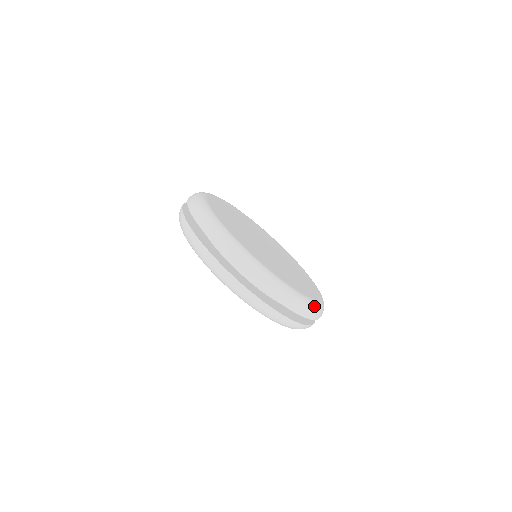
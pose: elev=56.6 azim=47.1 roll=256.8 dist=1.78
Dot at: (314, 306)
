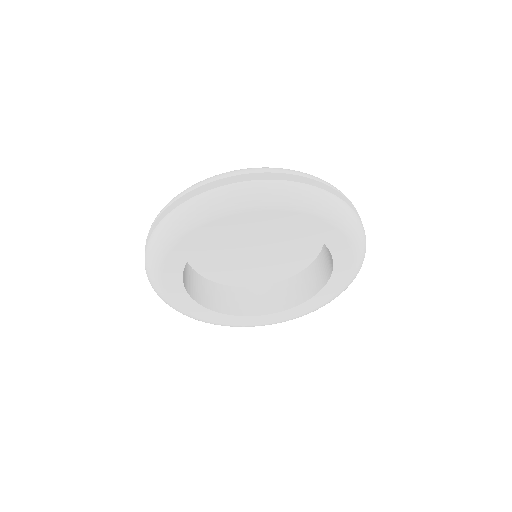
Dot at: occluded
